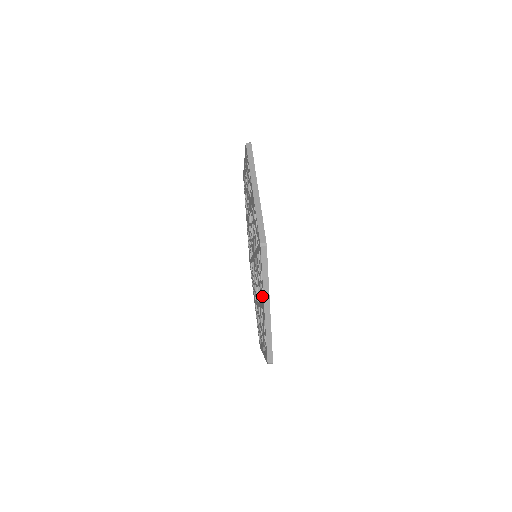
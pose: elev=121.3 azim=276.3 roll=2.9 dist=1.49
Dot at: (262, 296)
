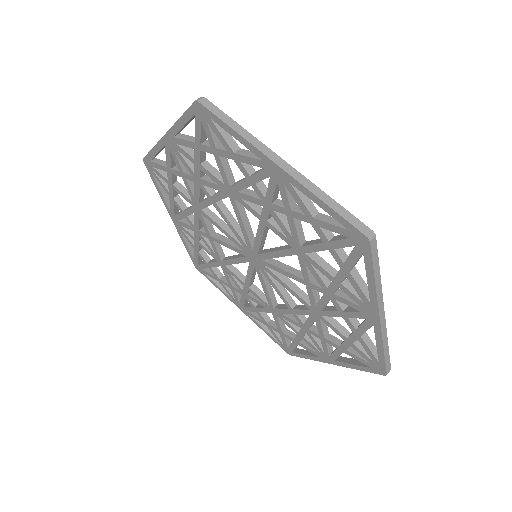
Dot at: (361, 304)
